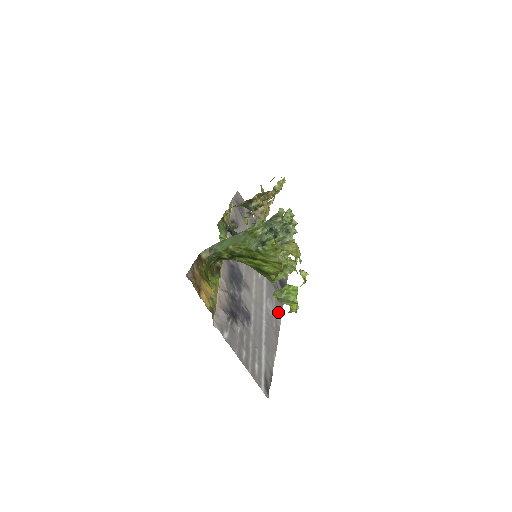
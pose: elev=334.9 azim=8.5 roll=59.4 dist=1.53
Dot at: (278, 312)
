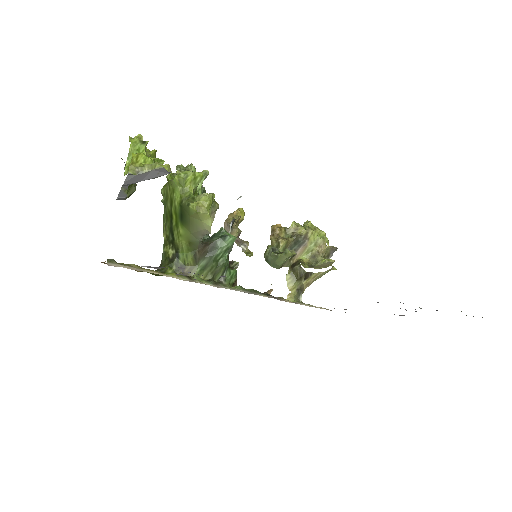
Dot at: occluded
